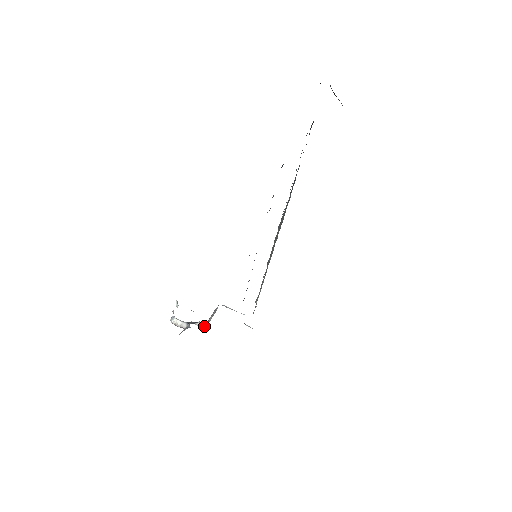
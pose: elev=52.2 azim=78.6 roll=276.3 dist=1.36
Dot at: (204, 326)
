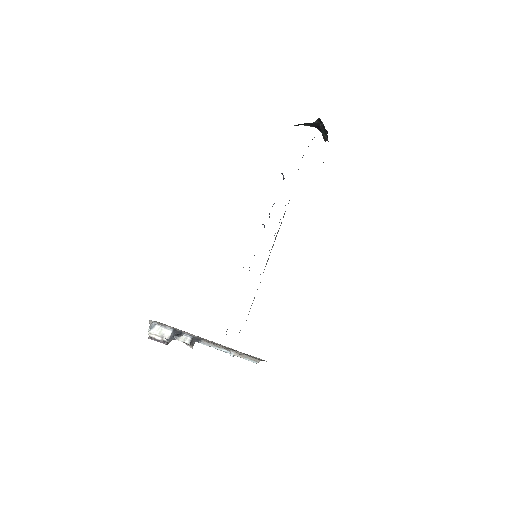
Dot at: (190, 340)
